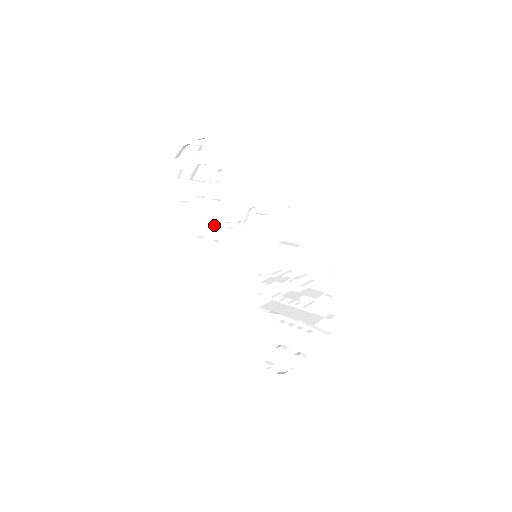
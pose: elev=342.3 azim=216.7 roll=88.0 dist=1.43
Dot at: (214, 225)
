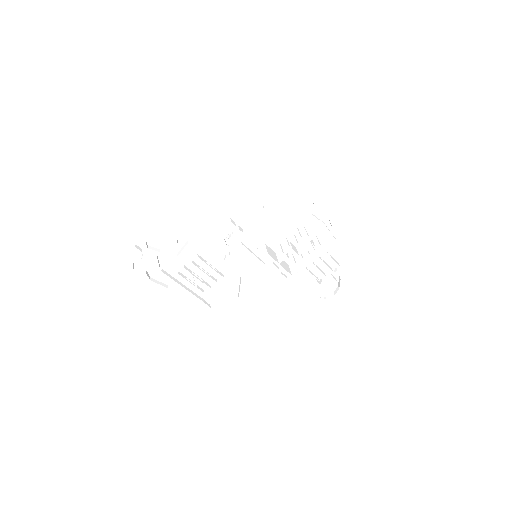
Dot at: (207, 273)
